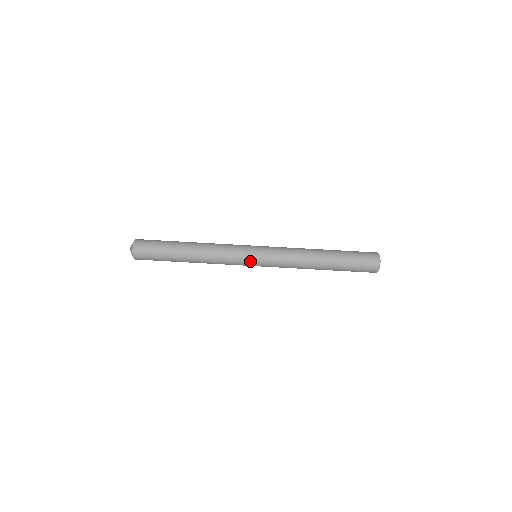
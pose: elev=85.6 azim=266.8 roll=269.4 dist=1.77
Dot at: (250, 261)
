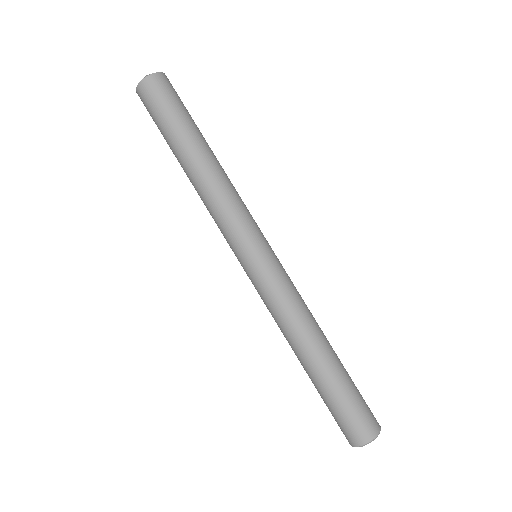
Dot at: (251, 246)
